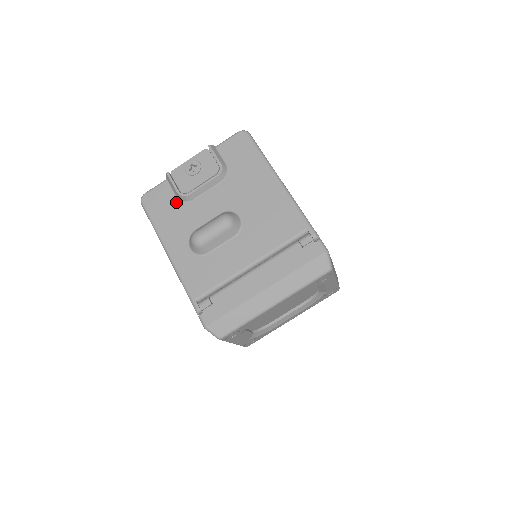
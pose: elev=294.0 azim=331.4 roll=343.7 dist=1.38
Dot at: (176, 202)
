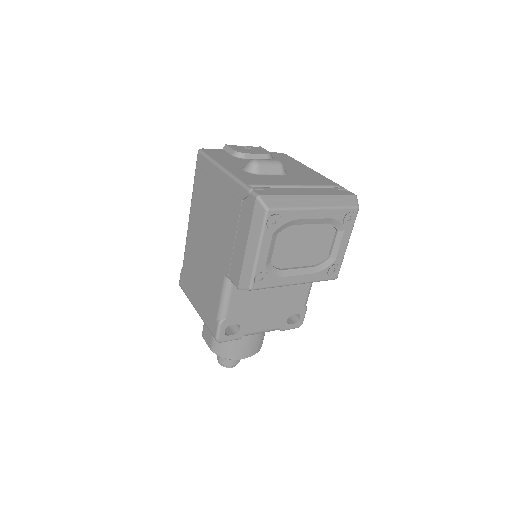
Dot at: (231, 156)
